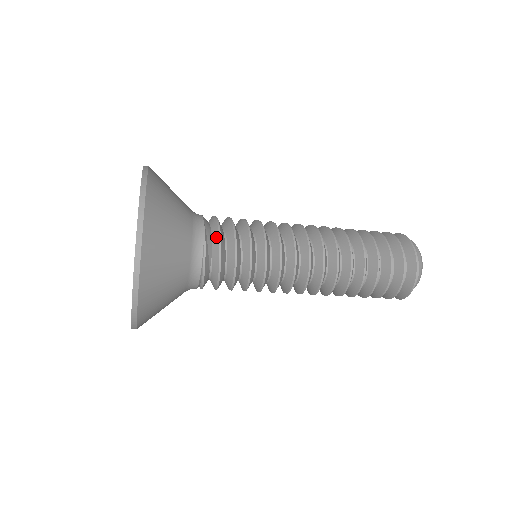
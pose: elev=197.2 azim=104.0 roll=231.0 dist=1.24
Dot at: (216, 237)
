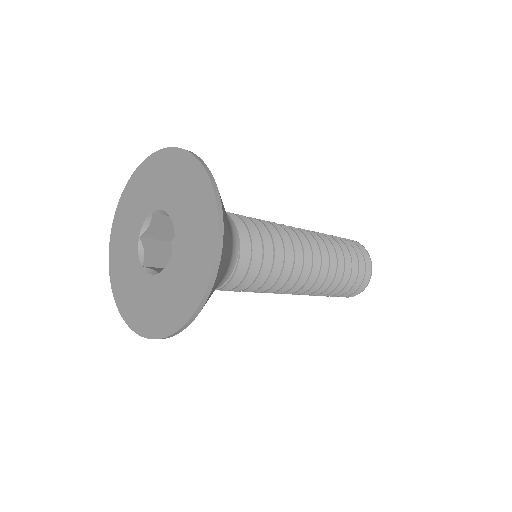
Dot at: (245, 238)
